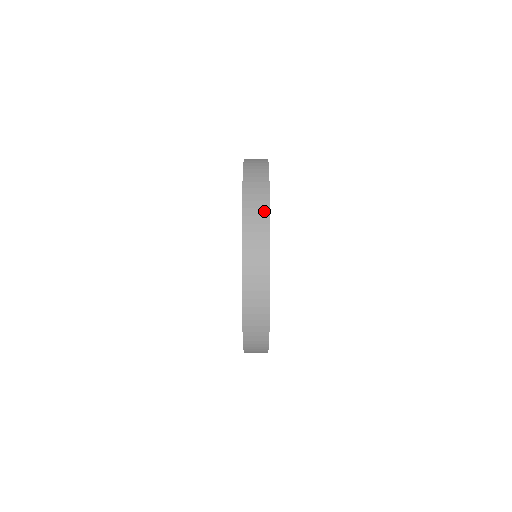
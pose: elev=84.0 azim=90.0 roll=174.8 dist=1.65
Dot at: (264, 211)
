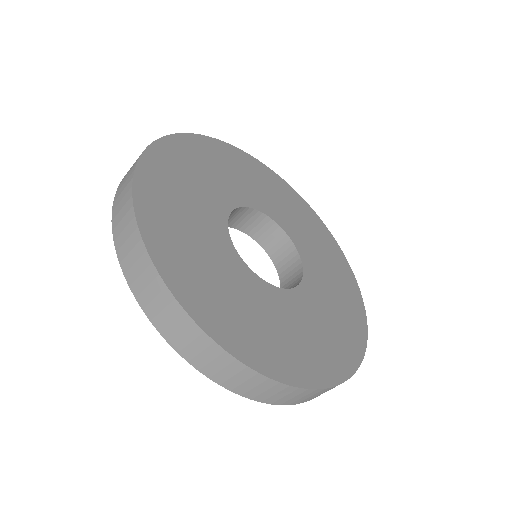
Dot at: (257, 379)
